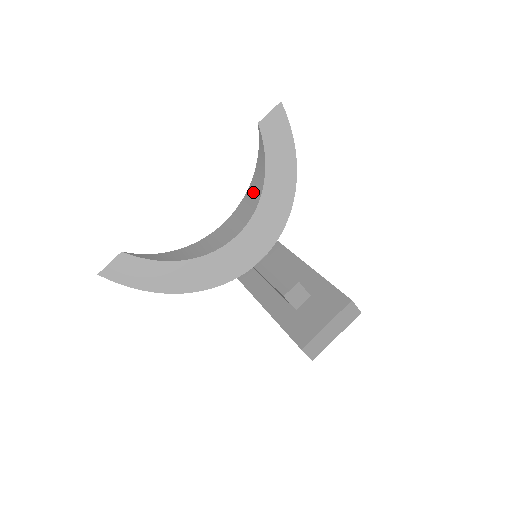
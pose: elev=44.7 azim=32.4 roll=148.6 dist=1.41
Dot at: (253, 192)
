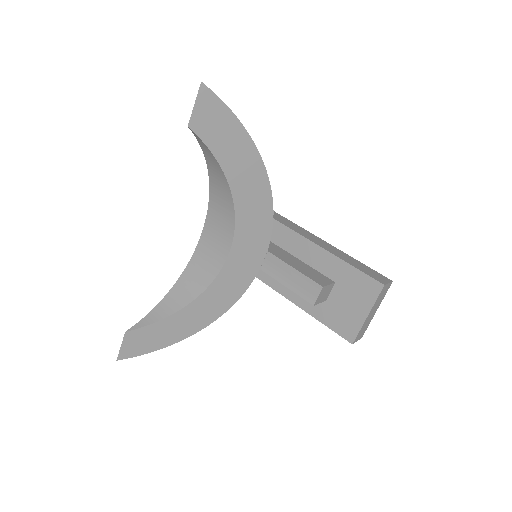
Dot at: (219, 196)
